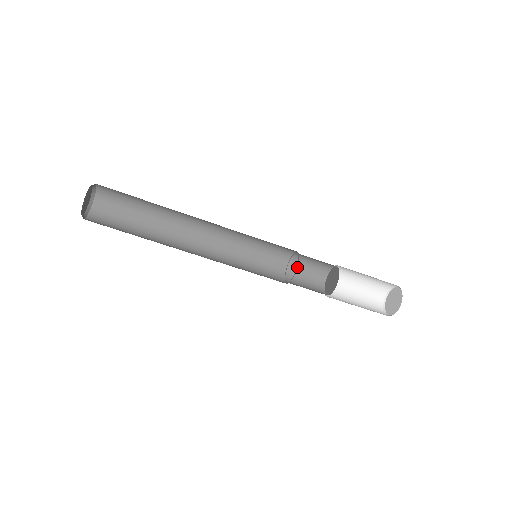
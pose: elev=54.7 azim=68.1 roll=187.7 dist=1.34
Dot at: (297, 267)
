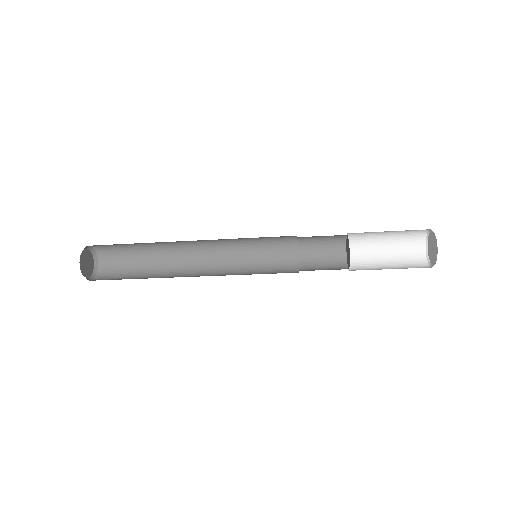
Dot at: (308, 238)
